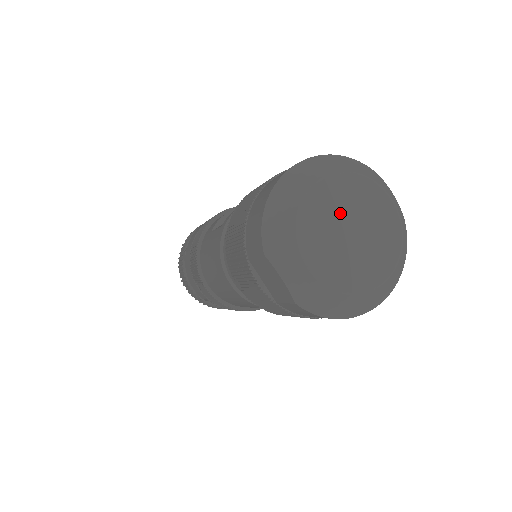
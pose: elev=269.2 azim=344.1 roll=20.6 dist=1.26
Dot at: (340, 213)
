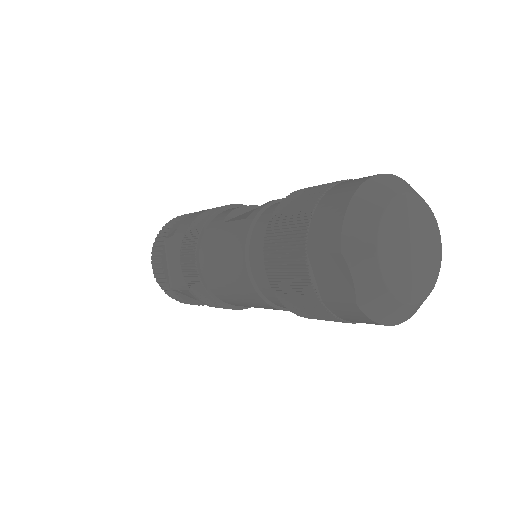
Dot at: (407, 229)
